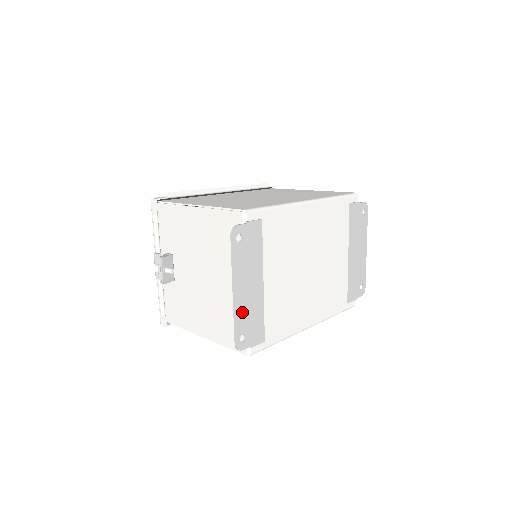
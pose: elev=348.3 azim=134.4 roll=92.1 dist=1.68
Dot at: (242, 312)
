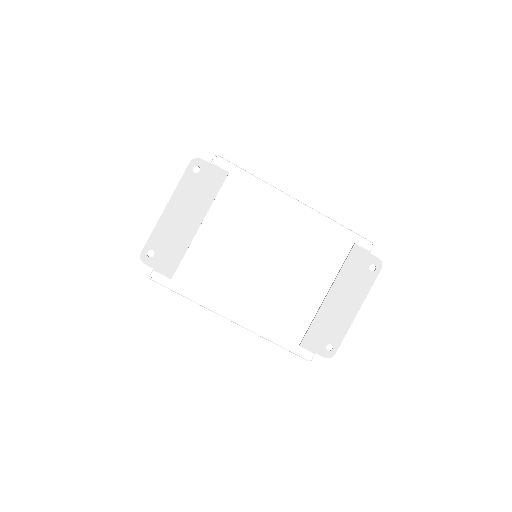
Dot at: (164, 231)
